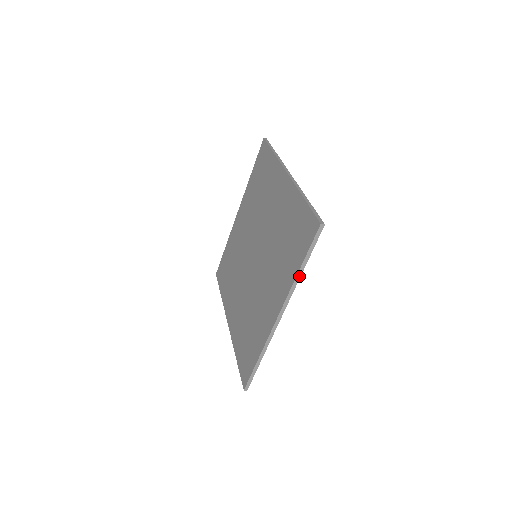
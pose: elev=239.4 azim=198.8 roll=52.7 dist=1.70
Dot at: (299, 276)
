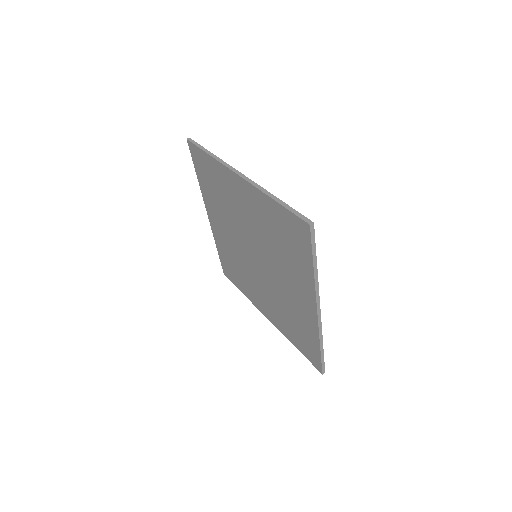
Dot at: (316, 273)
